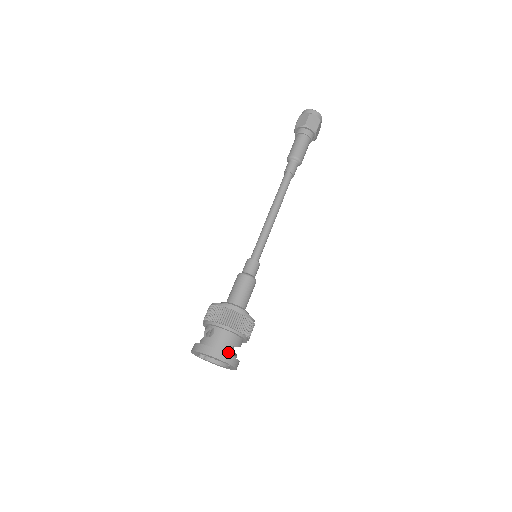
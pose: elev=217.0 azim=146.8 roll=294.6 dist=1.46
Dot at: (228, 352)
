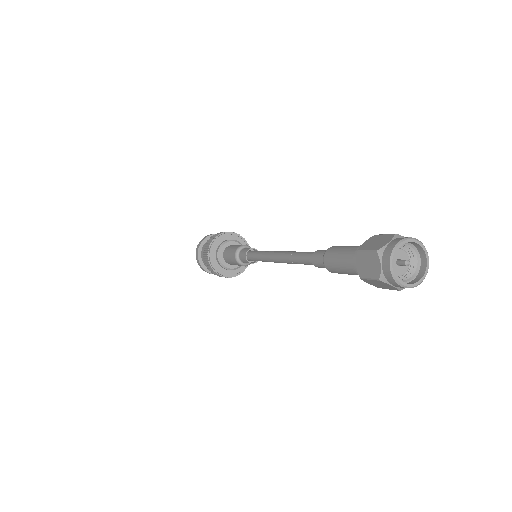
Dot at: occluded
